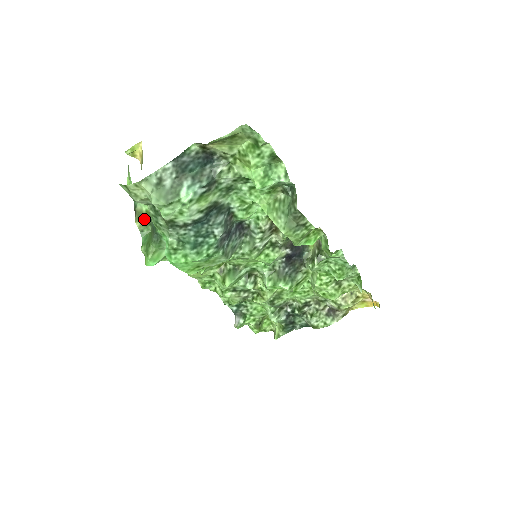
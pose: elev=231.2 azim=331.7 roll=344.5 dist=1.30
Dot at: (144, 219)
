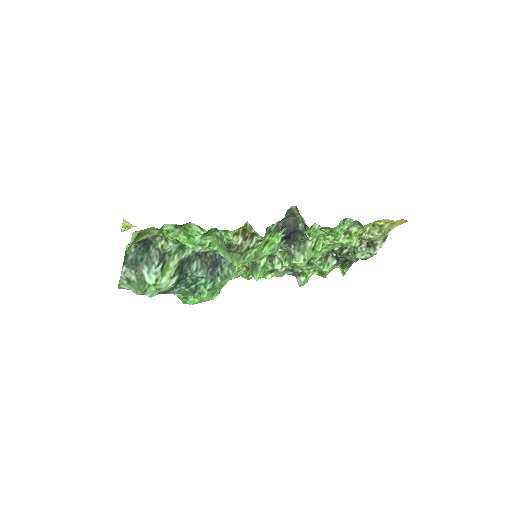
Dot at: occluded
